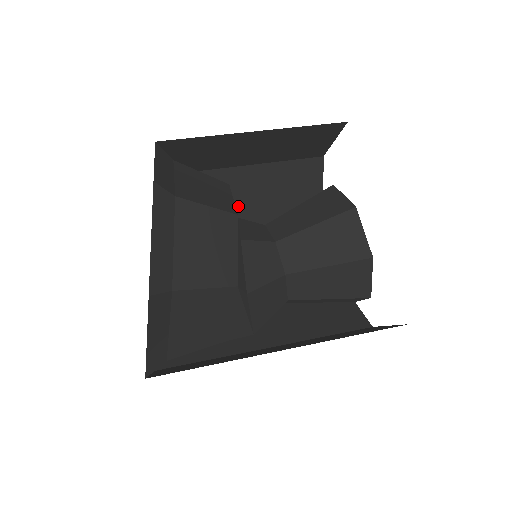
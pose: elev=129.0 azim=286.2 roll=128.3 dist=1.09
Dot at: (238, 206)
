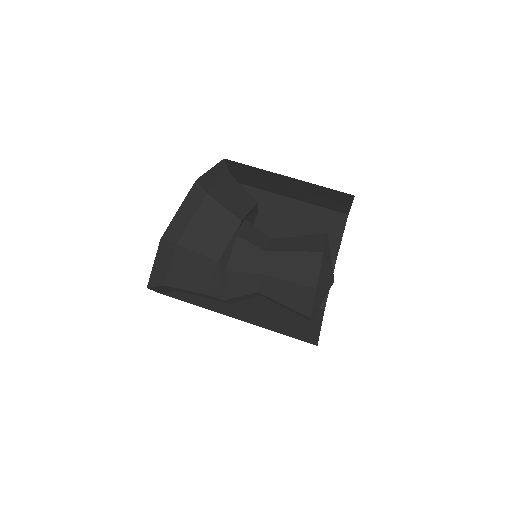
Dot at: (277, 223)
